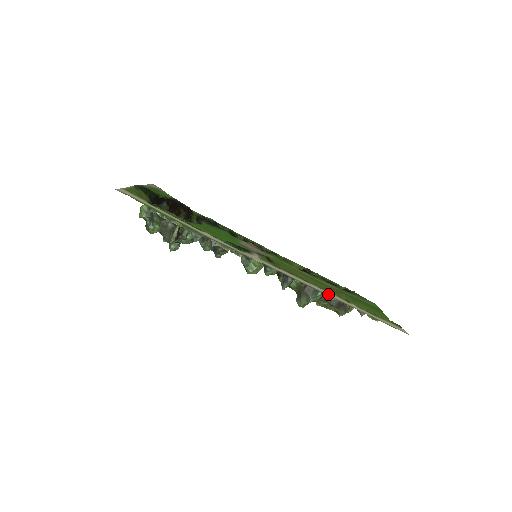
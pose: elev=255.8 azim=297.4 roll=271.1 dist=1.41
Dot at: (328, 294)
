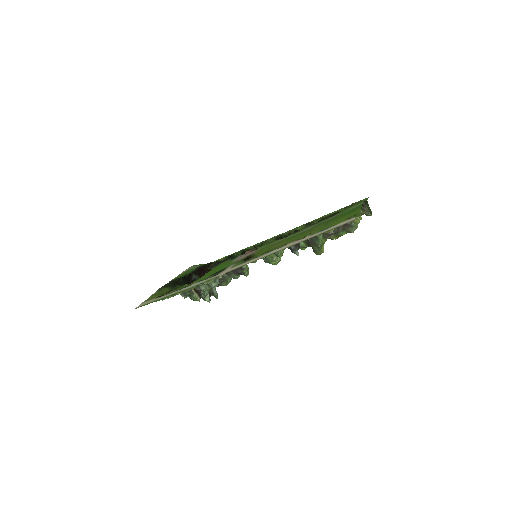
Dot at: (280, 249)
